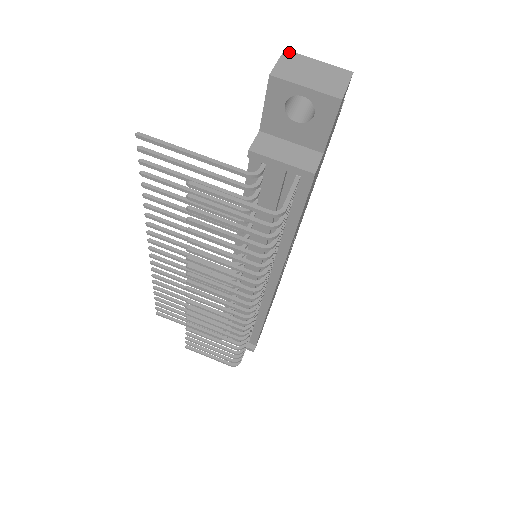
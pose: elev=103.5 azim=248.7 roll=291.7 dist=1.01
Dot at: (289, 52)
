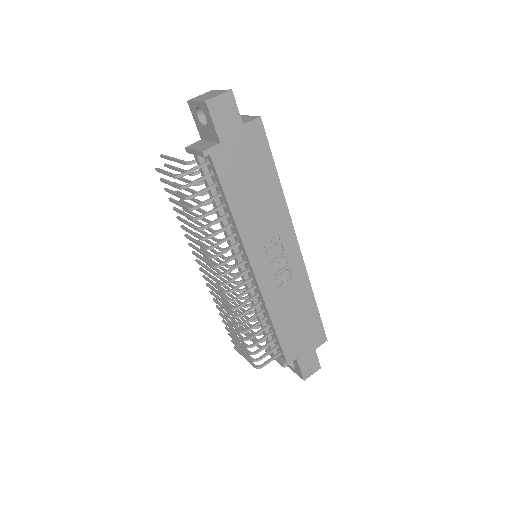
Dot at: (212, 91)
